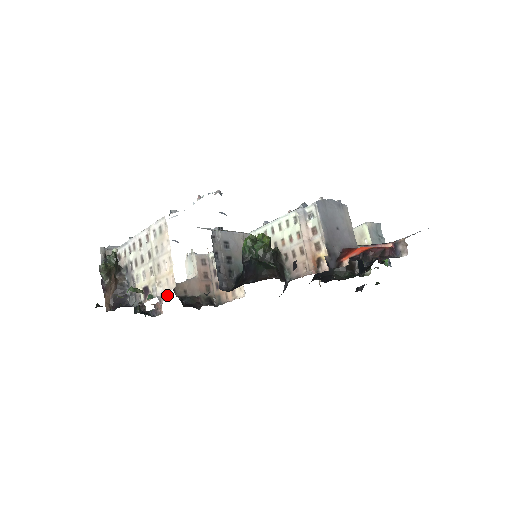
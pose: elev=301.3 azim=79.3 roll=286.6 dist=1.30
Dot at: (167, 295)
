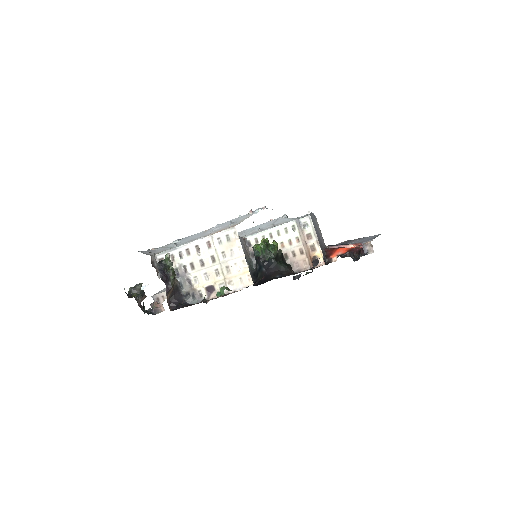
Dot at: occluded
